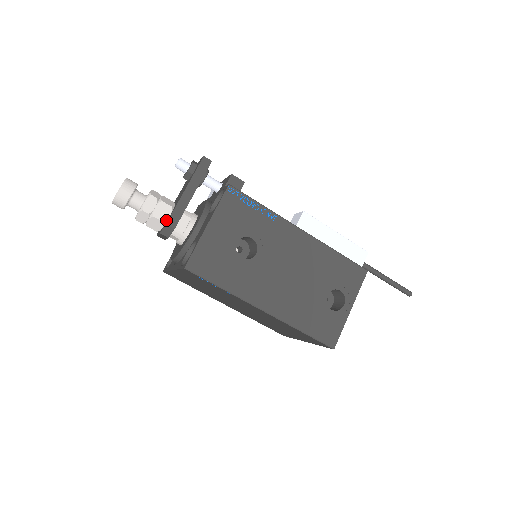
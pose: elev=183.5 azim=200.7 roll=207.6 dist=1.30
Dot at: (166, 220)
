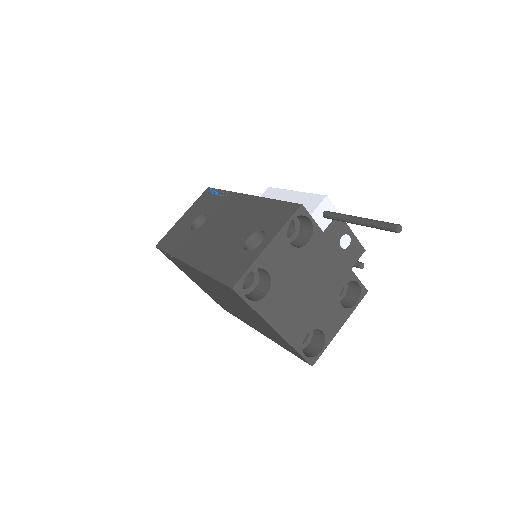
Dot at: occluded
